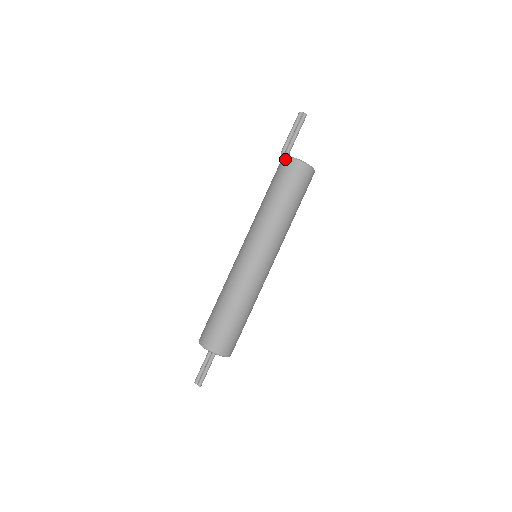
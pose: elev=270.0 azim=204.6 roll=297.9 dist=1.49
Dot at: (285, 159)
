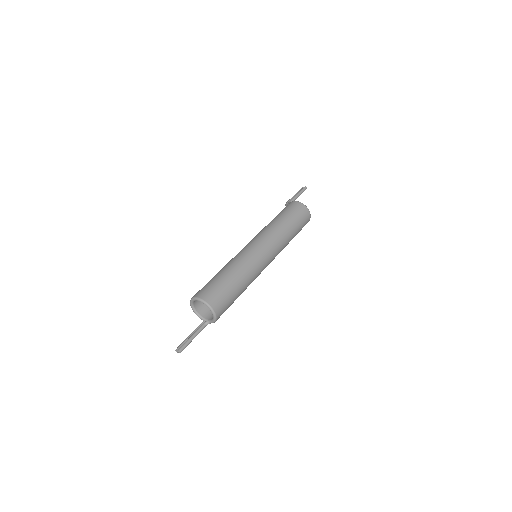
Dot at: occluded
